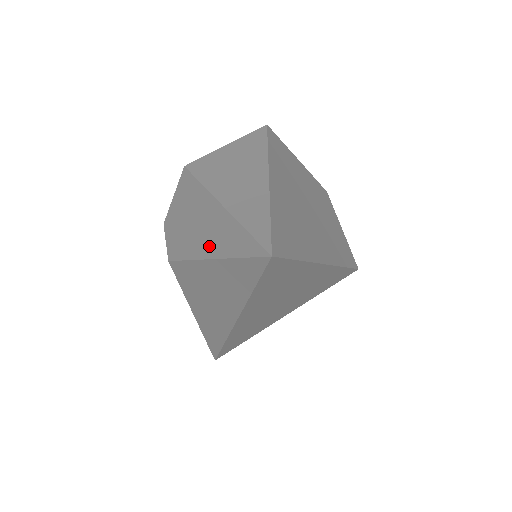
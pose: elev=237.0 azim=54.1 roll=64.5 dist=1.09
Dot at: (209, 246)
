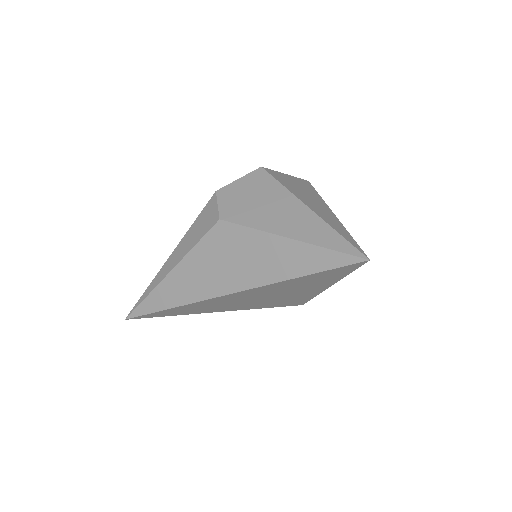
Dot at: (291, 230)
